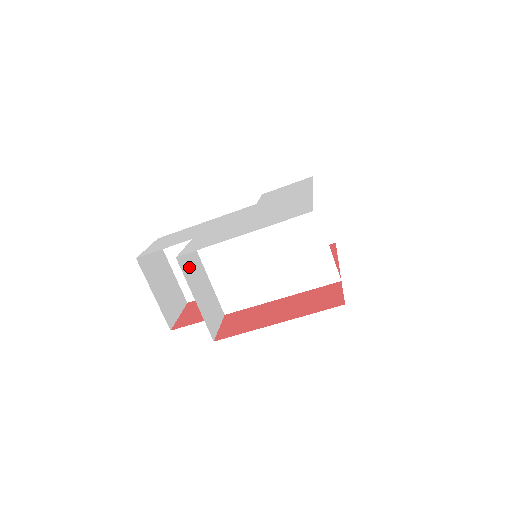
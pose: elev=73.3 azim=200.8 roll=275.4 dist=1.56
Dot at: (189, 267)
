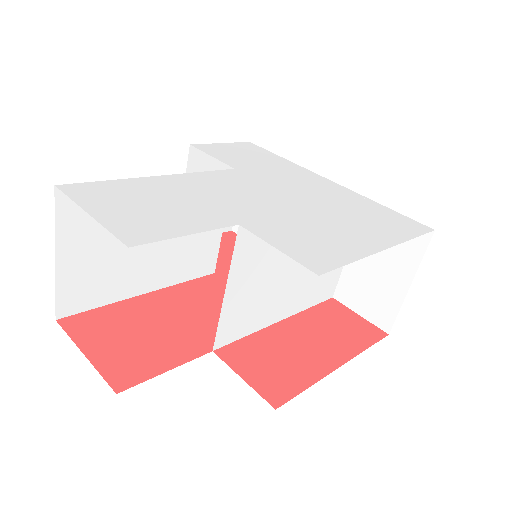
Dot at: occluded
